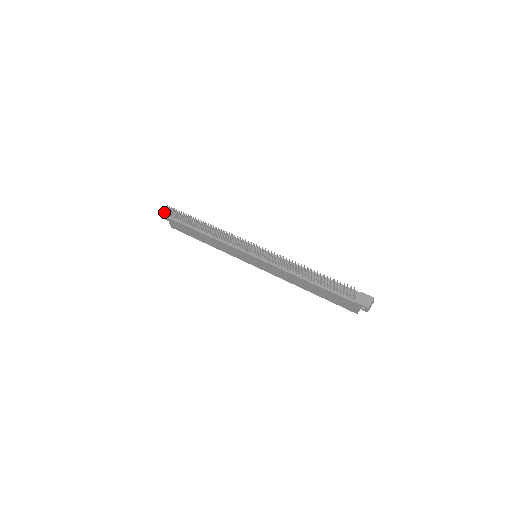
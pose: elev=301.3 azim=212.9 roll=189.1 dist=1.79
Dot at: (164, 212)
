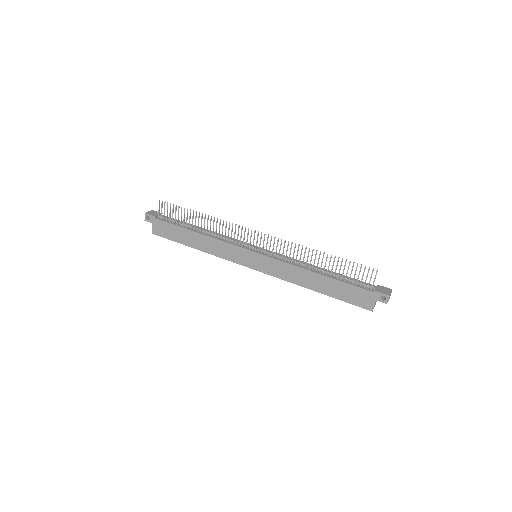
Dot at: (150, 213)
